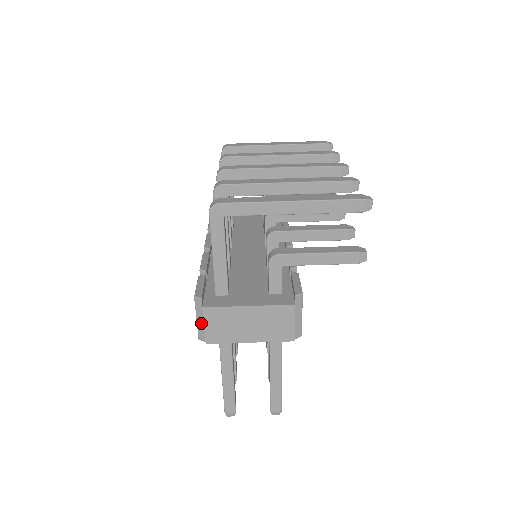
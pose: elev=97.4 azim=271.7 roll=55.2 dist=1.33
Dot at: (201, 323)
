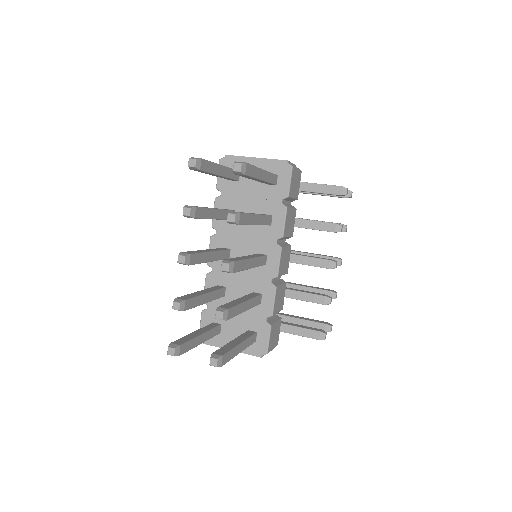
Dot at: occluded
